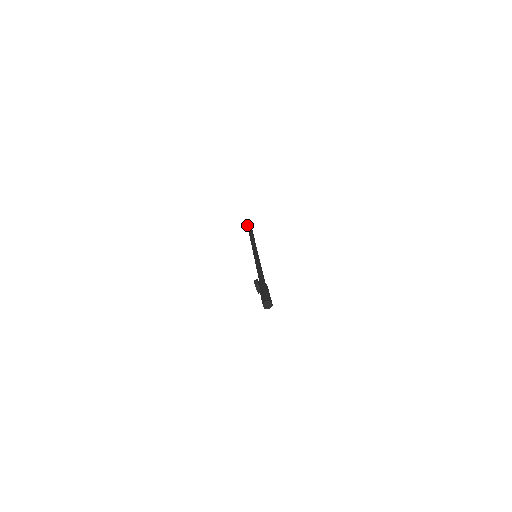
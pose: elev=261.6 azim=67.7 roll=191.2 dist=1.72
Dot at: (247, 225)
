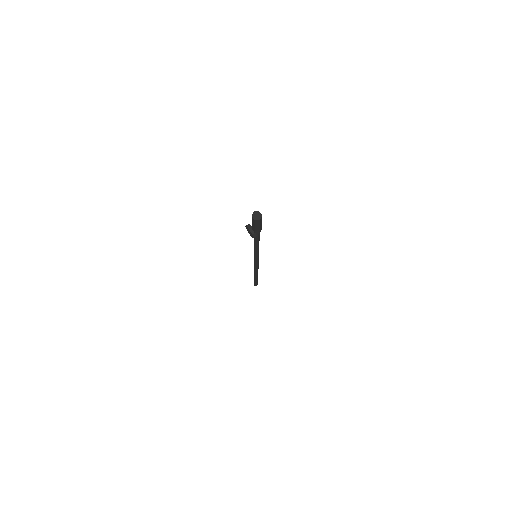
Dot at: occluded
